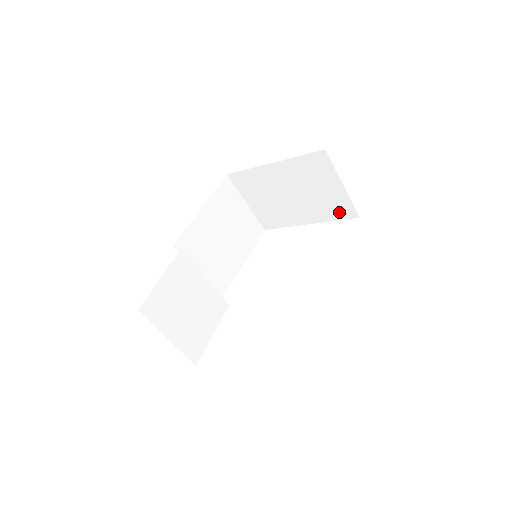
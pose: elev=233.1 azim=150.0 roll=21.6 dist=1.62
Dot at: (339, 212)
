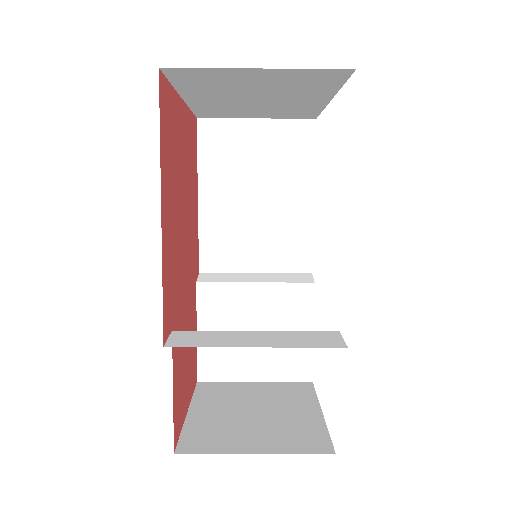
Dot at: (324, 80)
